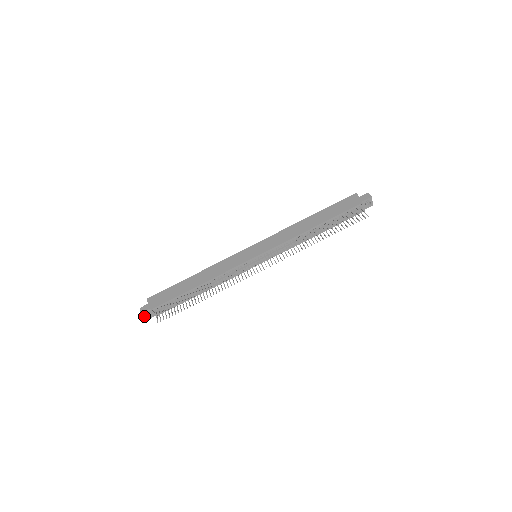
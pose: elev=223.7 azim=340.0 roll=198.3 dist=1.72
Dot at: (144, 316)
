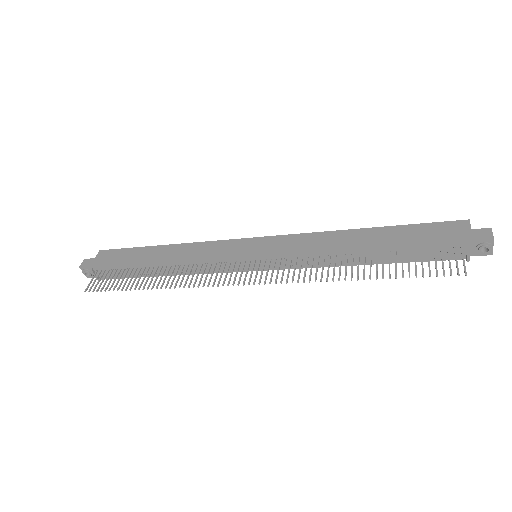
Dot at: (84, 272)
